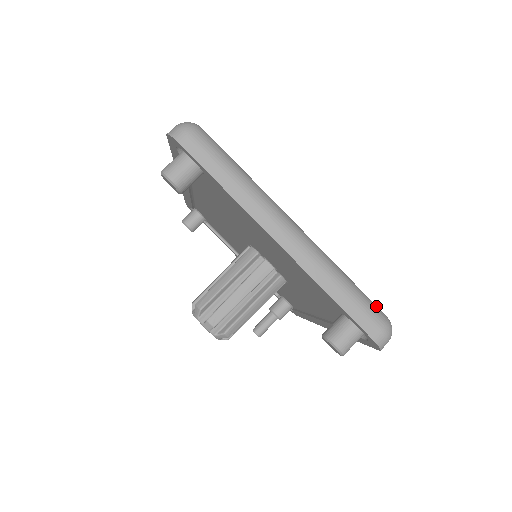
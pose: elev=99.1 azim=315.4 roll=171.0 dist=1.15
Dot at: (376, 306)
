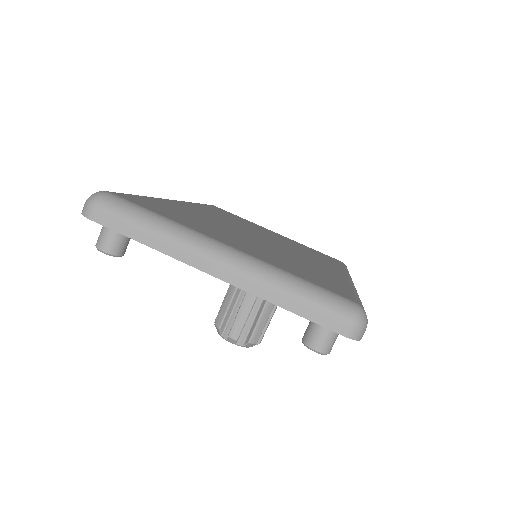
Dot at: (338, 298)
